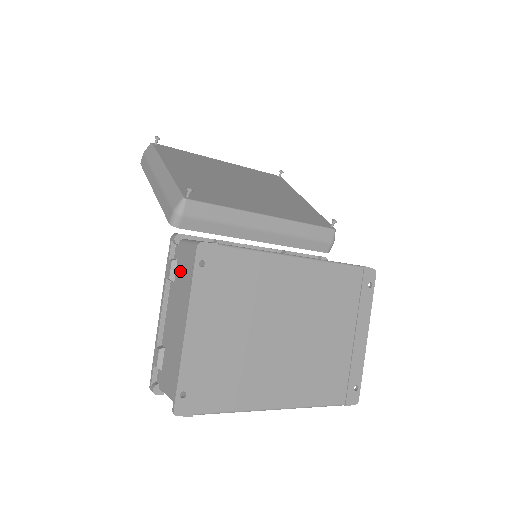
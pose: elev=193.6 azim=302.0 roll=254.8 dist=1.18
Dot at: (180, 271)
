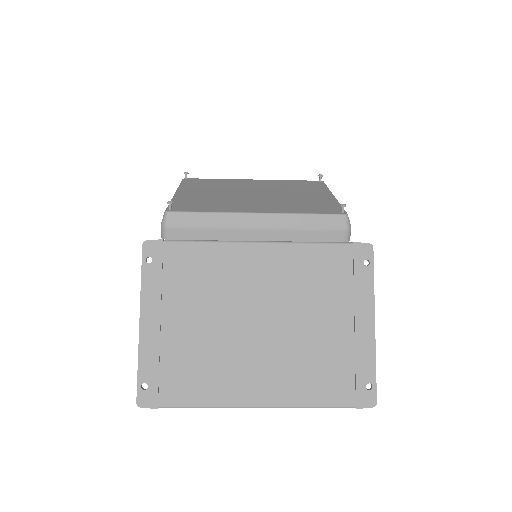
Dot at: occluded
